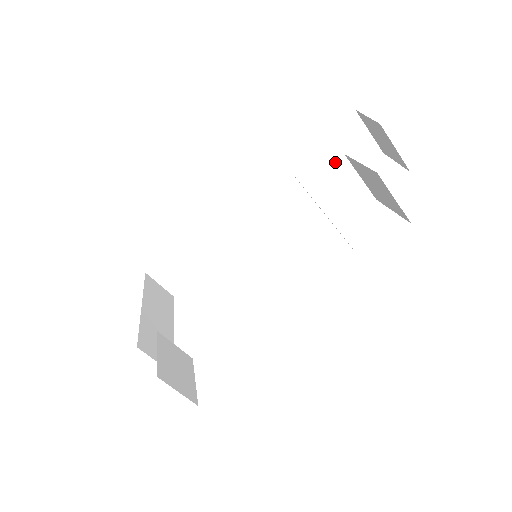
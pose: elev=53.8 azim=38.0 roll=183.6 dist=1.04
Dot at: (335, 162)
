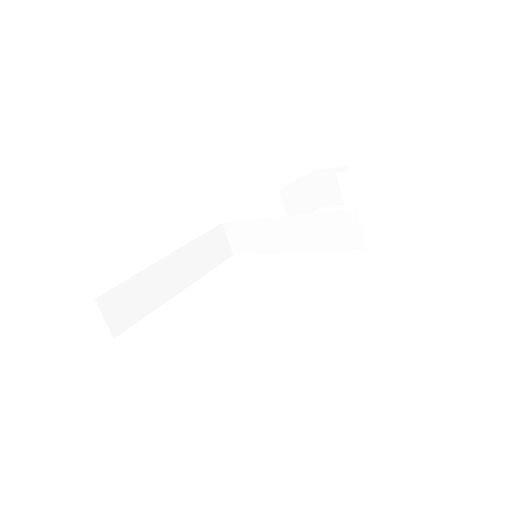
Dot at: (301, 201)
